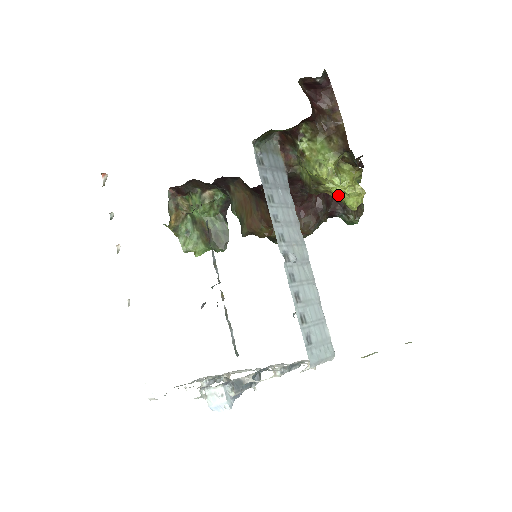
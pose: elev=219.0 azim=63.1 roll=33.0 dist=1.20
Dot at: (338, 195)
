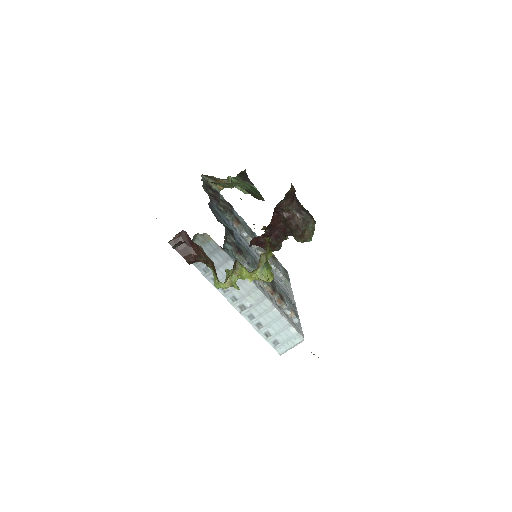
Dot at: occluded
